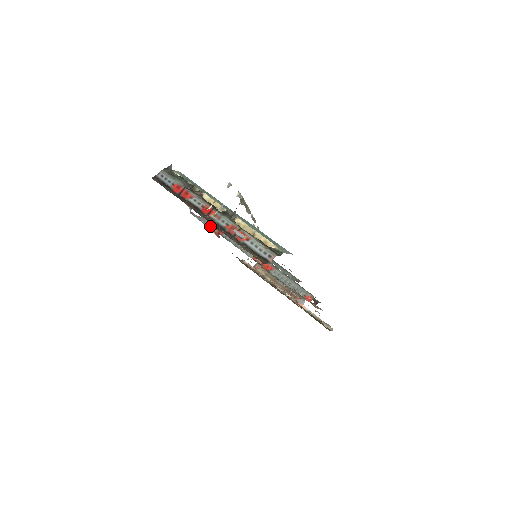
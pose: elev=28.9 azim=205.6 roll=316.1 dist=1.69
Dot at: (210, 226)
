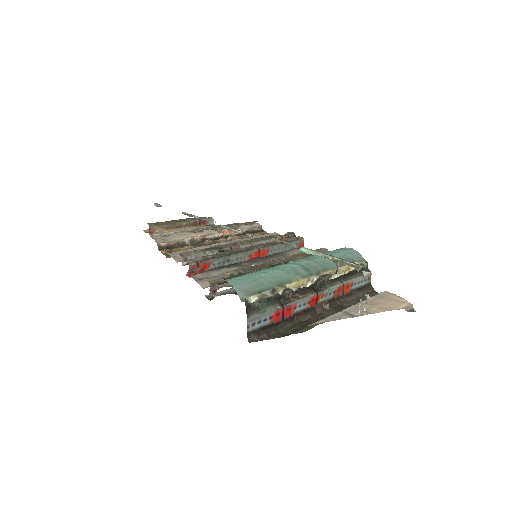
Dot at: occluded
